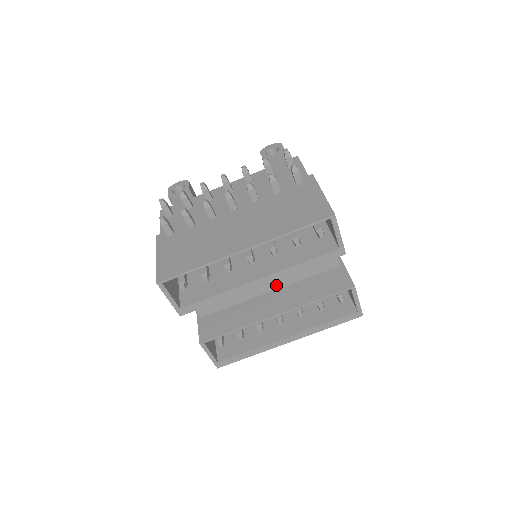
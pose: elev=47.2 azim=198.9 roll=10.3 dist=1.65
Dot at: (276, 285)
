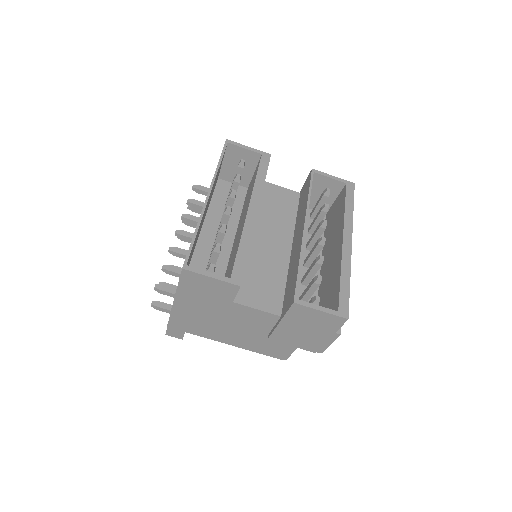
Dot at: (287, 239)
